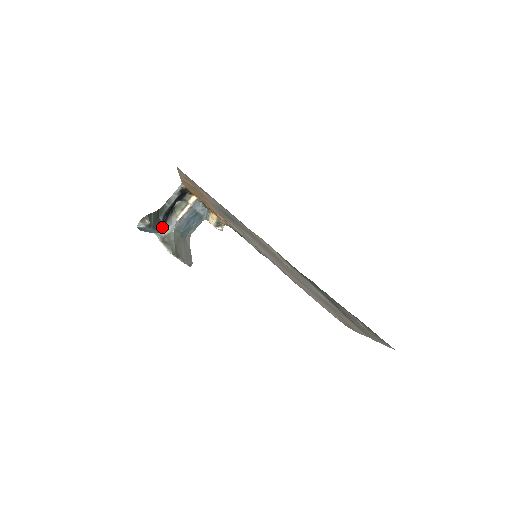
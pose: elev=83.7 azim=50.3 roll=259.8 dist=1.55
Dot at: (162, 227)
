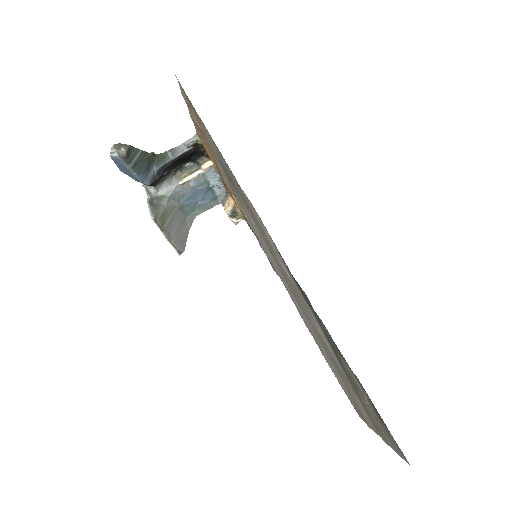
Dot at: (153, 180)
